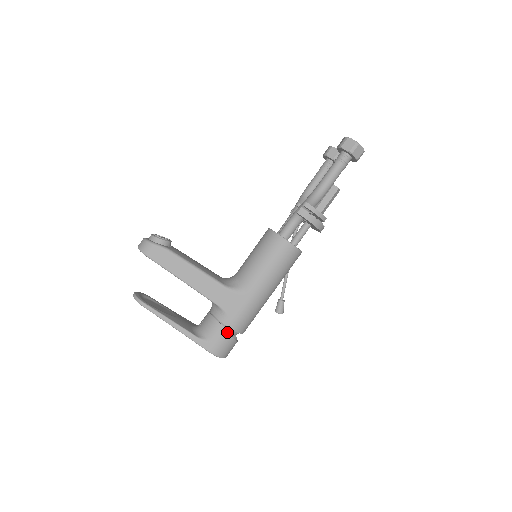
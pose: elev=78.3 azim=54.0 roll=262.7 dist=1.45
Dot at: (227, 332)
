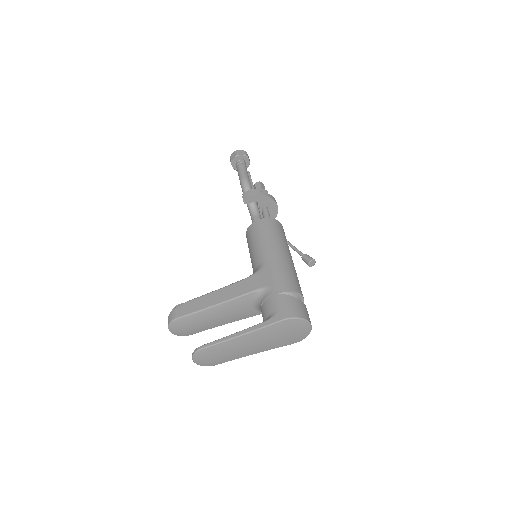
Dot at: (281, 295)
